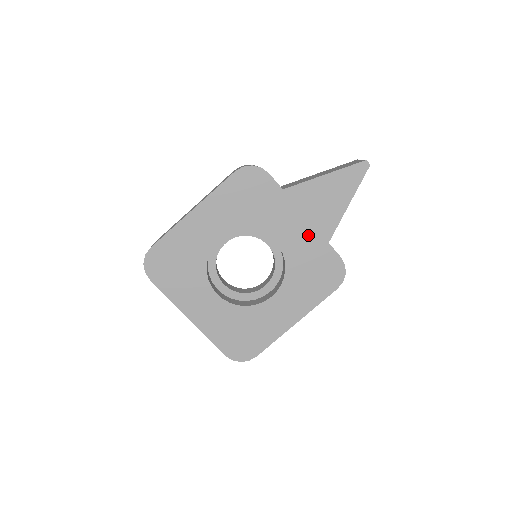
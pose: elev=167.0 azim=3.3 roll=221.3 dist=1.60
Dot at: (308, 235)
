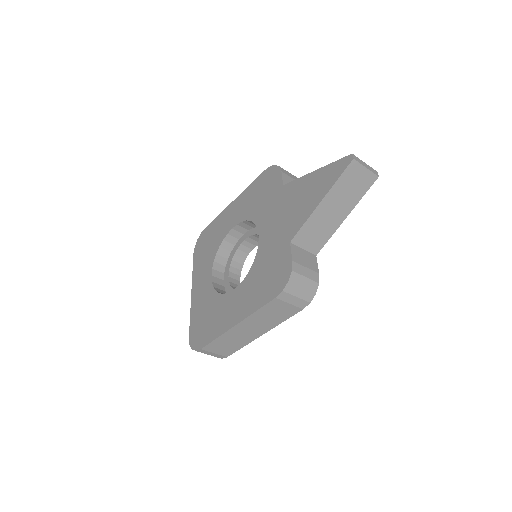
Dot at: (280, 231)
